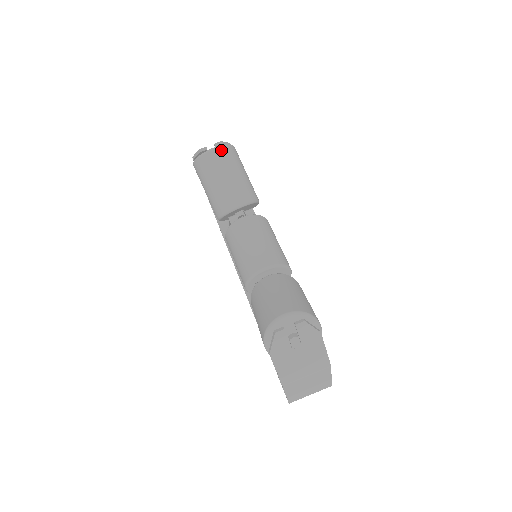
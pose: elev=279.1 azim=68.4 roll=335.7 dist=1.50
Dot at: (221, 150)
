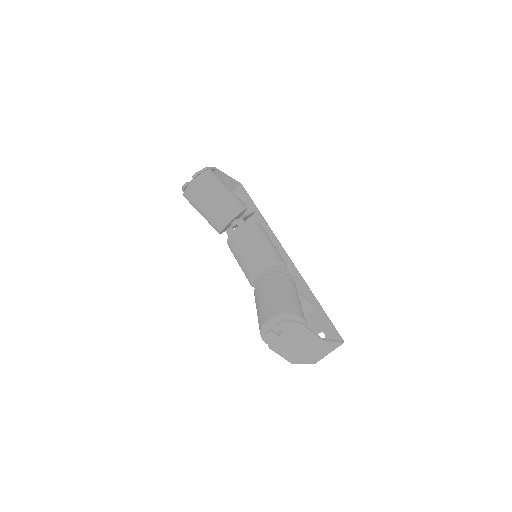
Dot at: (197, 182)
